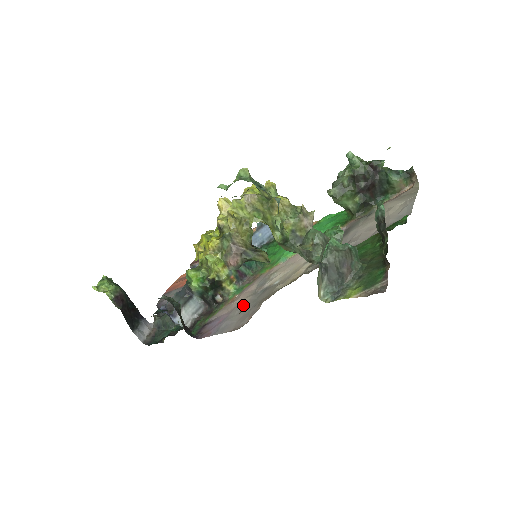
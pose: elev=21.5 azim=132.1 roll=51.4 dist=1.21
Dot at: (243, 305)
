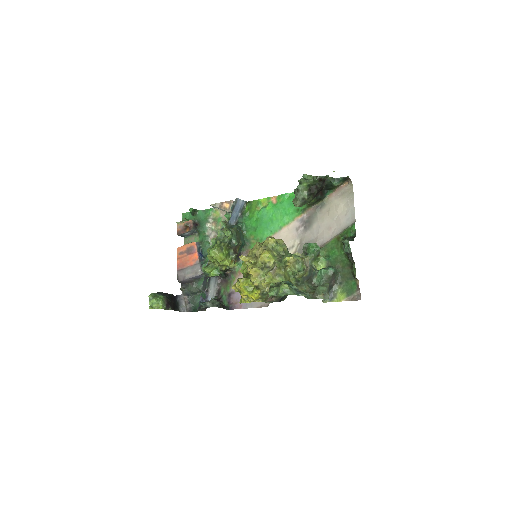
Dot at: occluded
